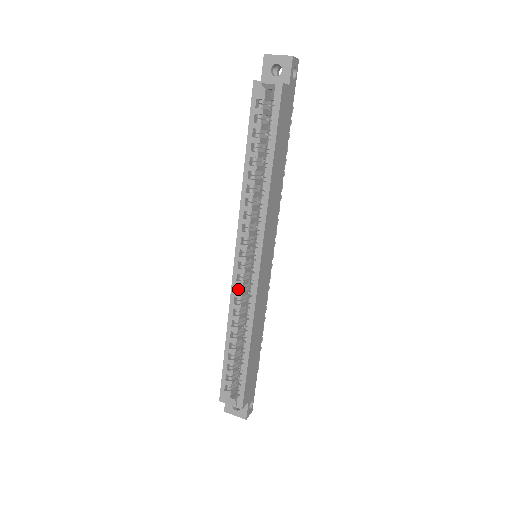
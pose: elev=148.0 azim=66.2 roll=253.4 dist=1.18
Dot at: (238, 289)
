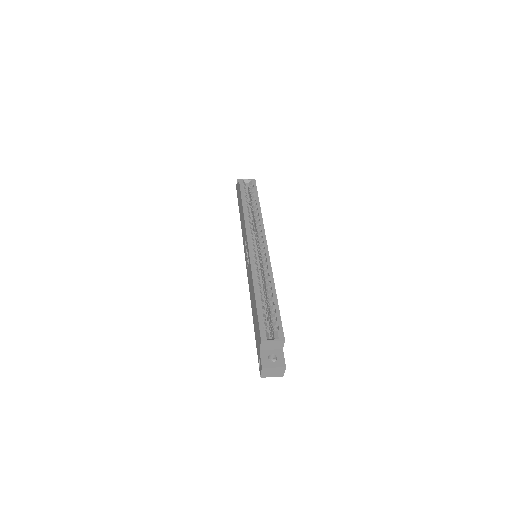
Dot at: (254, 262)
